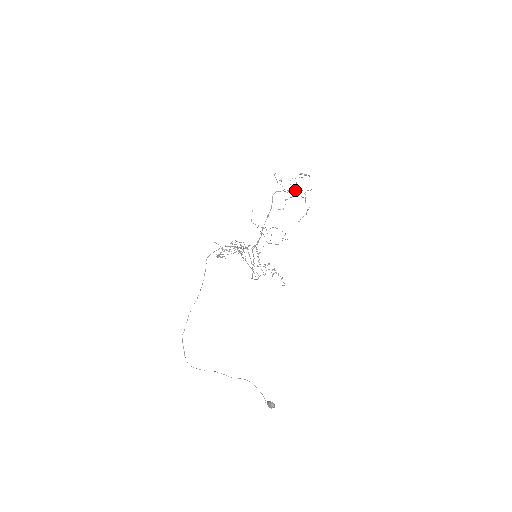
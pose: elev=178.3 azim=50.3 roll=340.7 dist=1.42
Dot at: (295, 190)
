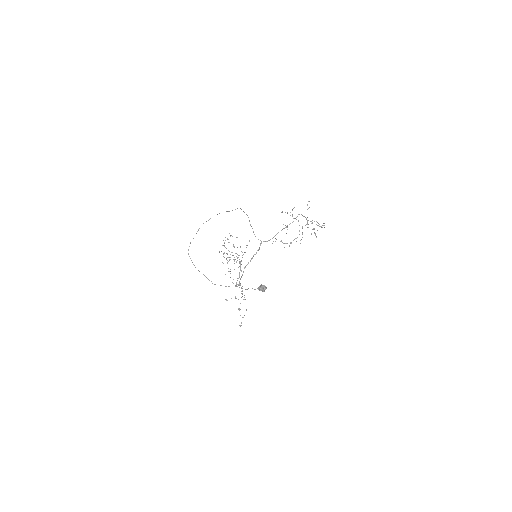
Dot at: occluded
